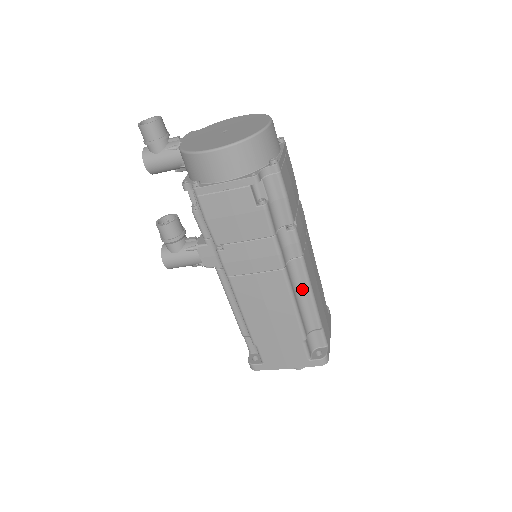
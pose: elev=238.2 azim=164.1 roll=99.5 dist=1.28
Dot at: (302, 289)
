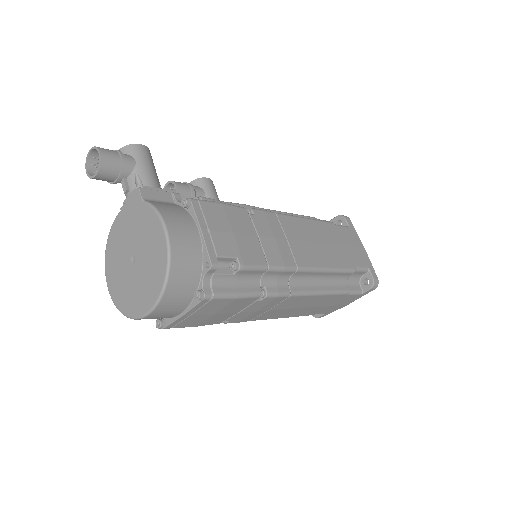
Dot at: occluded
